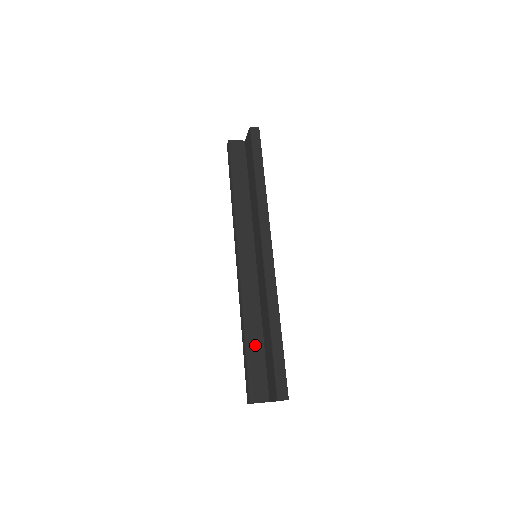
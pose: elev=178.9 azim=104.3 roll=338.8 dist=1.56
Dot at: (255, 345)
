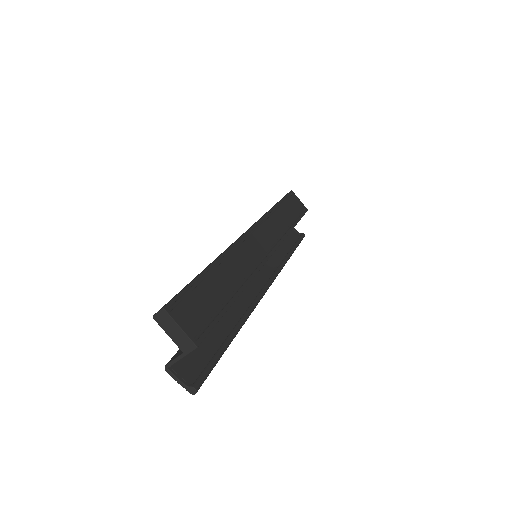
Dot at: occluded
